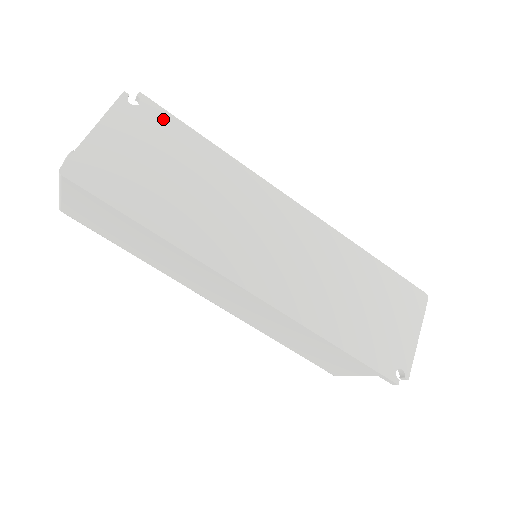
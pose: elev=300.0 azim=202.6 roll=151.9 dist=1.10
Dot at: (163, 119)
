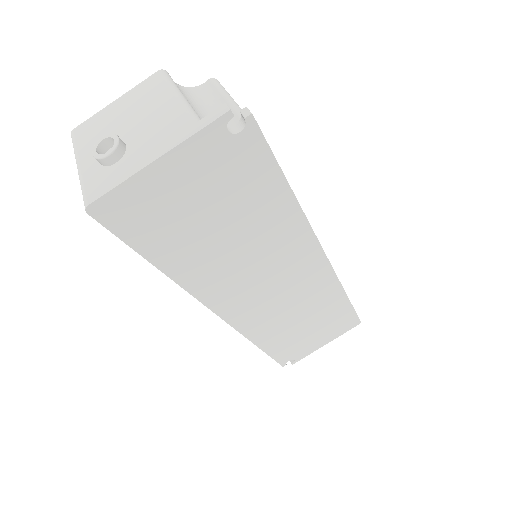
Dot at: (257, 157)
